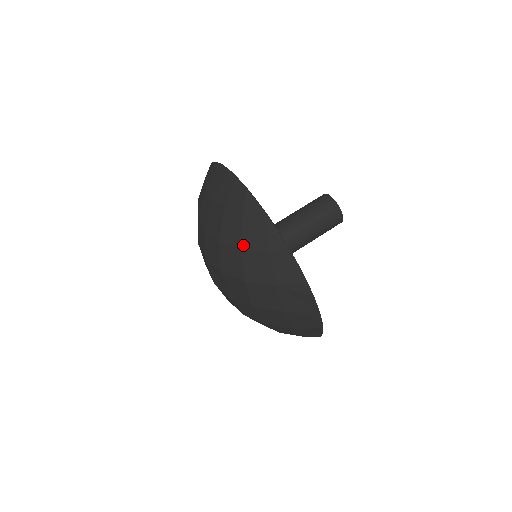
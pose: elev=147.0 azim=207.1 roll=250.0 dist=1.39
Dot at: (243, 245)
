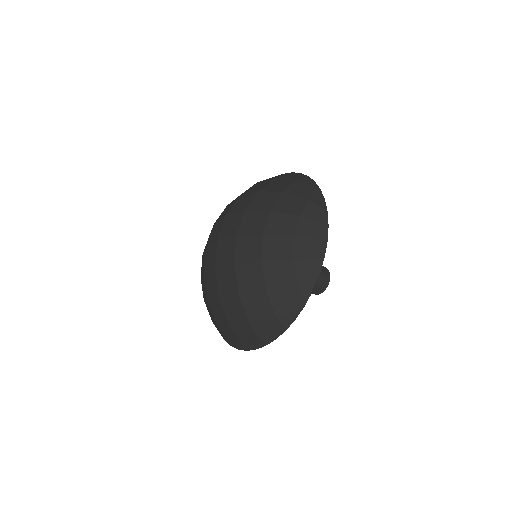
Dot at: (270, 291)
